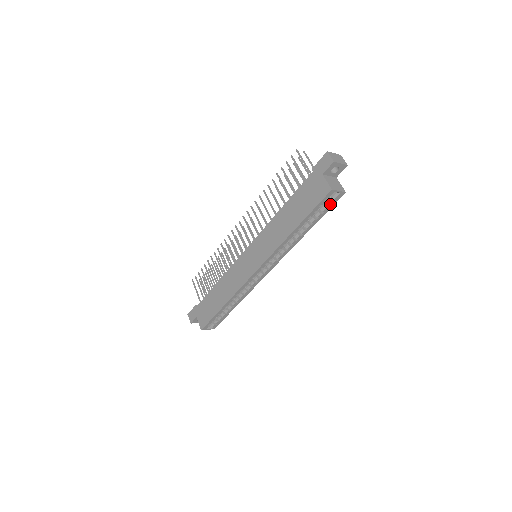
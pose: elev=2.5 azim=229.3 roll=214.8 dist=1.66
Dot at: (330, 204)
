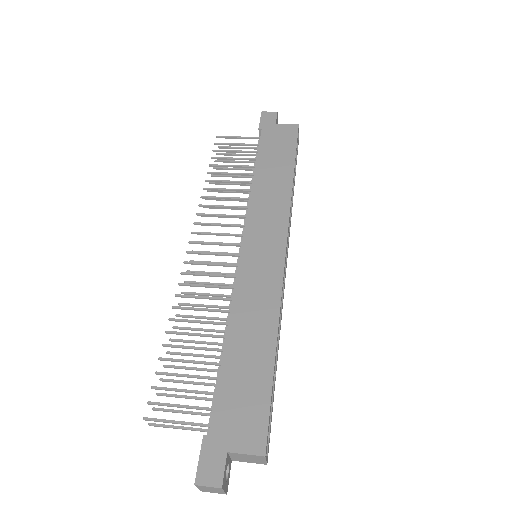
Dot at: (297, 153)
